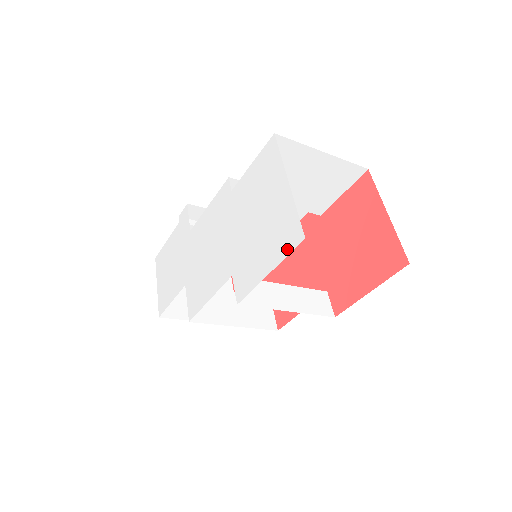
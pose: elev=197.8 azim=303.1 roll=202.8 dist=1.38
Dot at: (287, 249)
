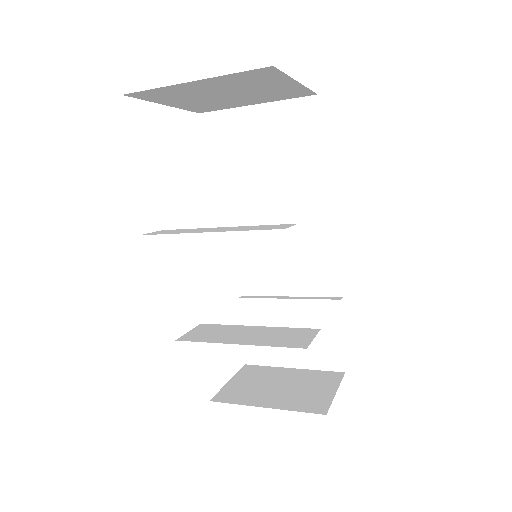
Dot at: occluded
